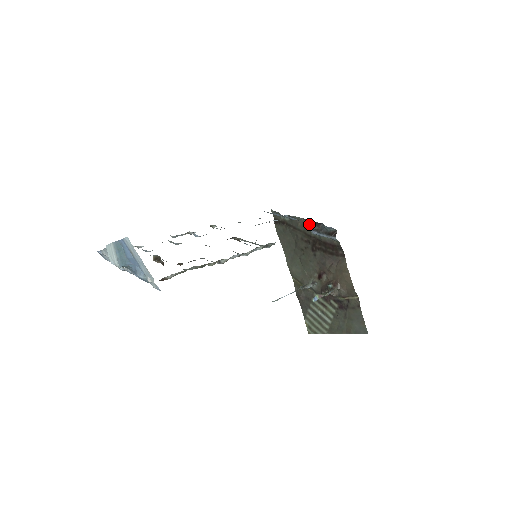
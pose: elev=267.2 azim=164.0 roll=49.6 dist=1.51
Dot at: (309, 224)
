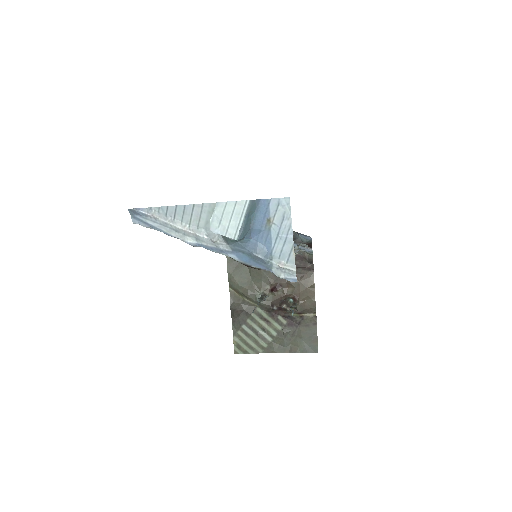
Dot at: occluded
